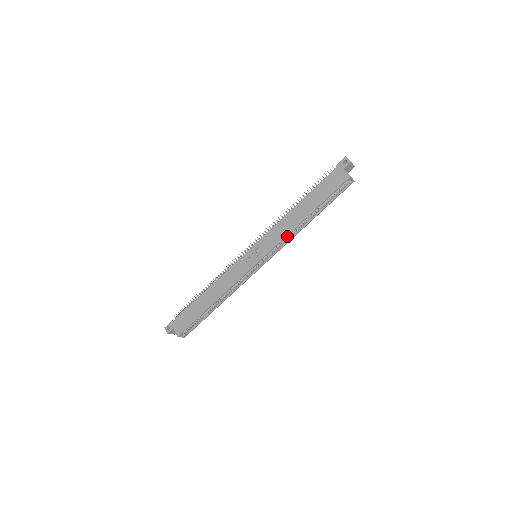
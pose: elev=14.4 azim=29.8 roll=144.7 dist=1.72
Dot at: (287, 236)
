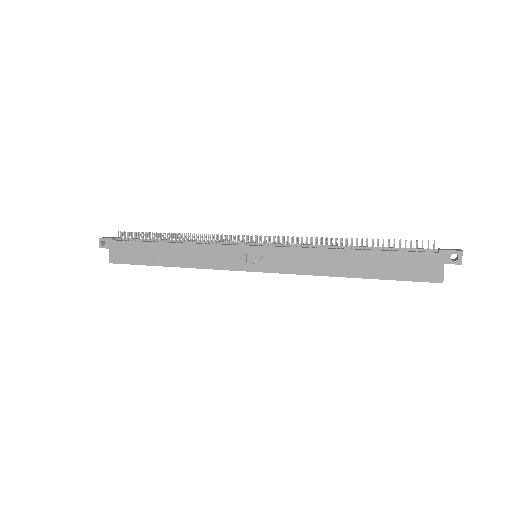
Dot at: occluded
